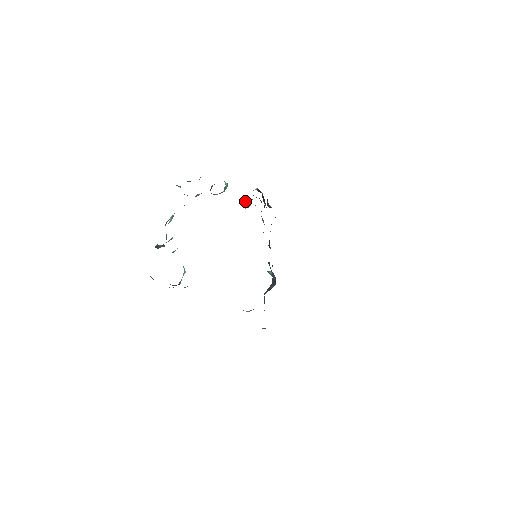
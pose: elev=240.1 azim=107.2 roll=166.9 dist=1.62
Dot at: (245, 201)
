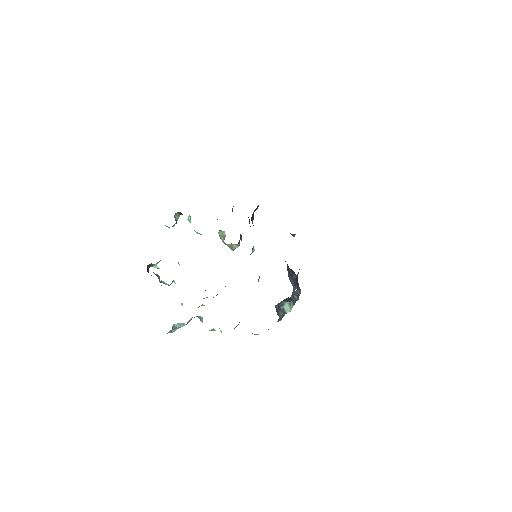
Dot at: (221, 239)
